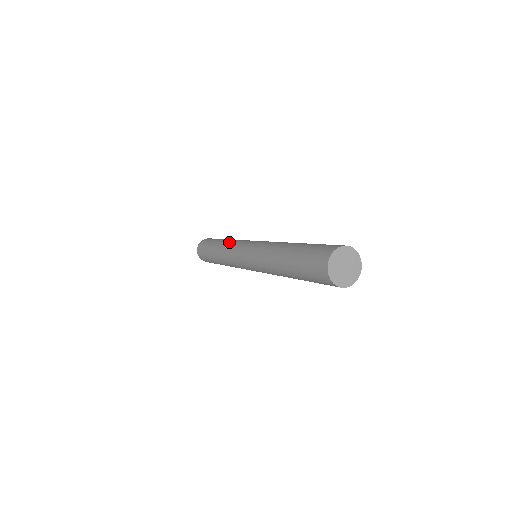
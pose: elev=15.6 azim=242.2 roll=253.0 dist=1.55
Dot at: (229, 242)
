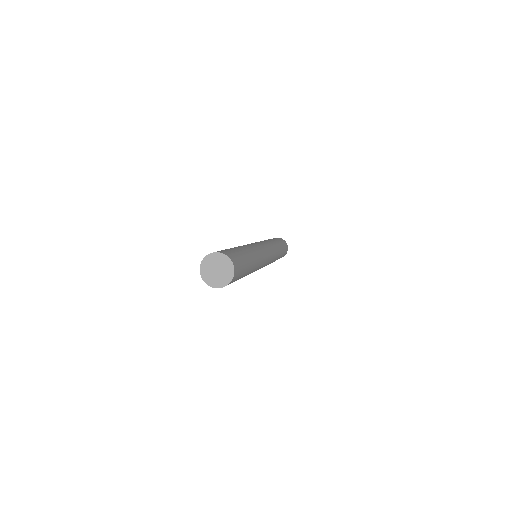
Dot at: occluded
